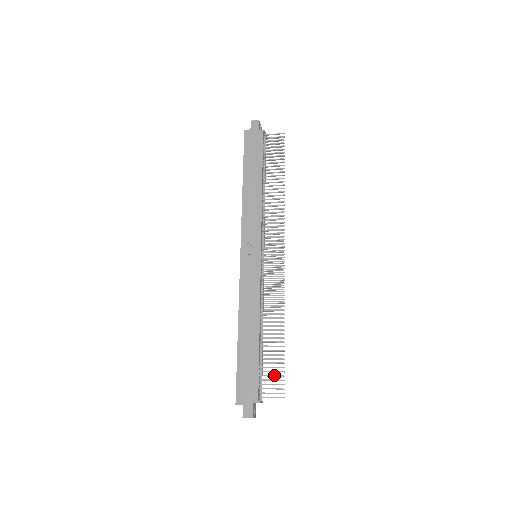
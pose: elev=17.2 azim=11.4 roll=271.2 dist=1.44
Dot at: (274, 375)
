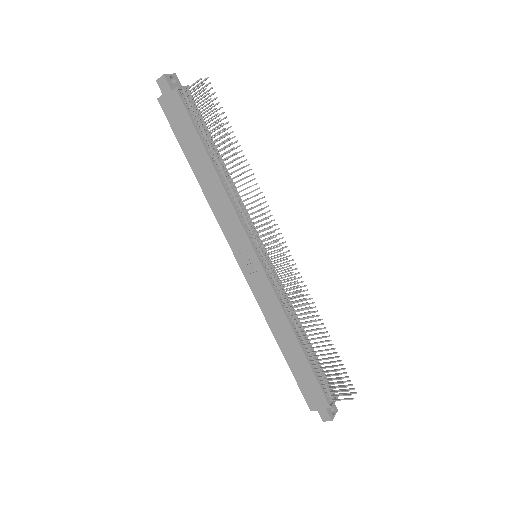
Dot at: (334, 379)
